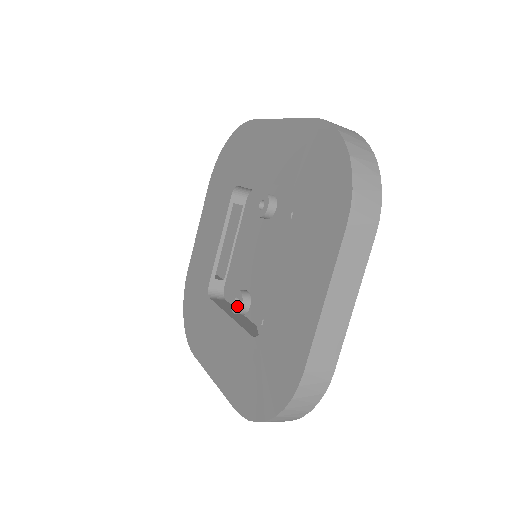
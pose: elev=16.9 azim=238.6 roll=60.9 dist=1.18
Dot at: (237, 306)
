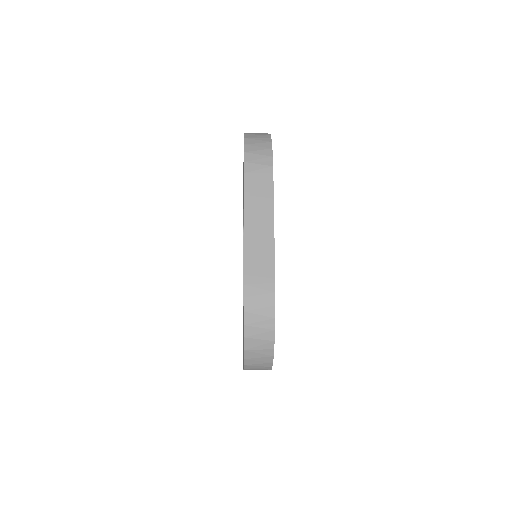
Dot at: occluded
